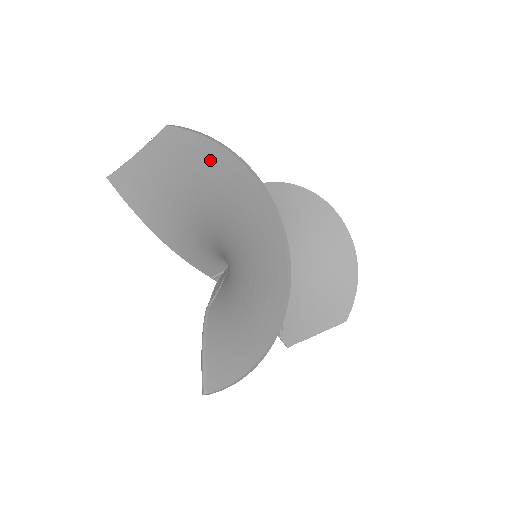
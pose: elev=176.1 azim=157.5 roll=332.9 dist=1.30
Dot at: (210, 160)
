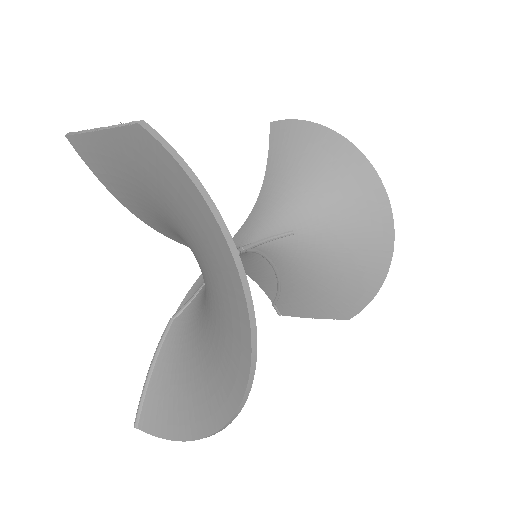
Dot at: (190, 201)
